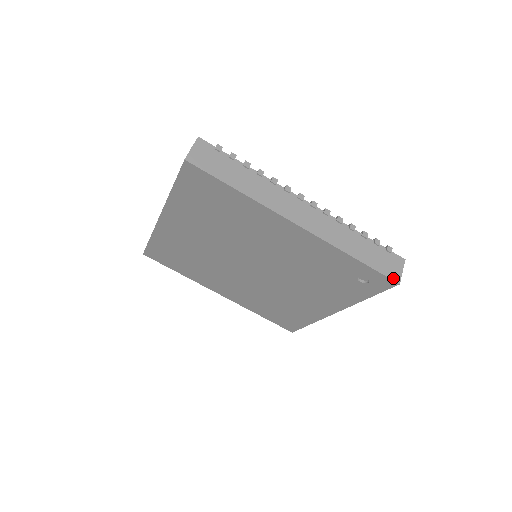
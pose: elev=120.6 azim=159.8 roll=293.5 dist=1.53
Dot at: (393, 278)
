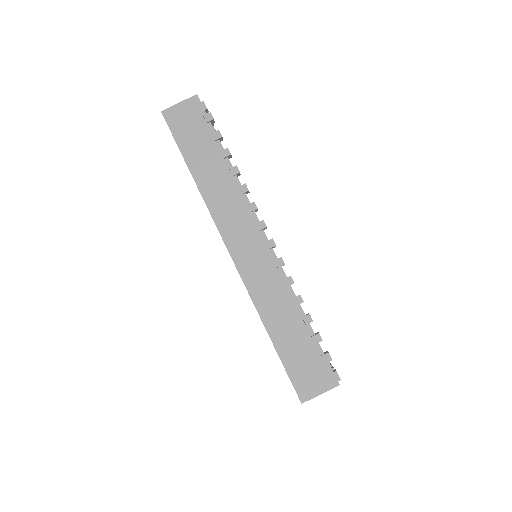
Dot at: (299, 391)
